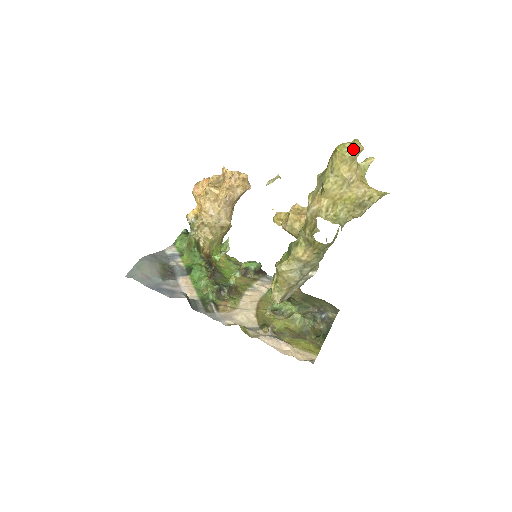
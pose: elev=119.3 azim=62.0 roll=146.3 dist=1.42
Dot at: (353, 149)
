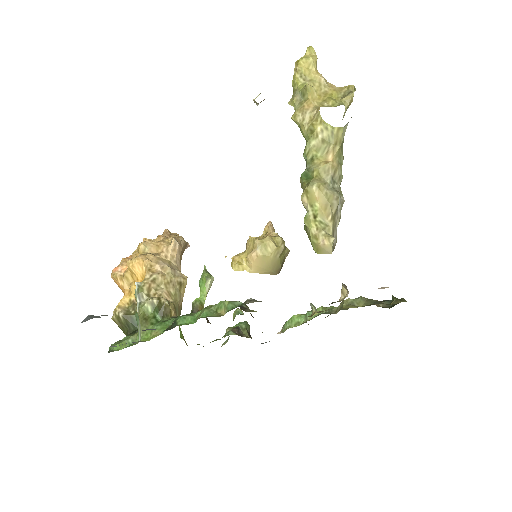
Dot at: (311, 55)
